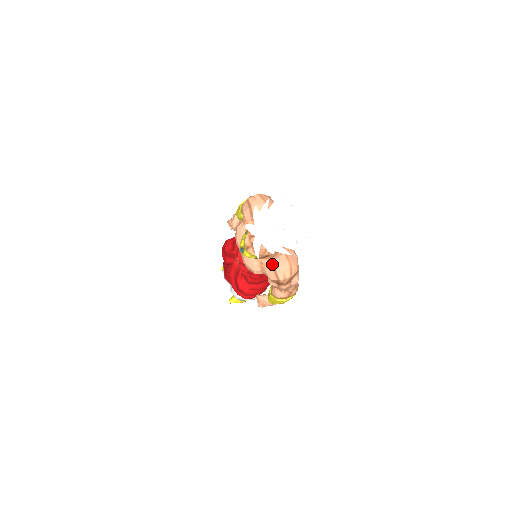
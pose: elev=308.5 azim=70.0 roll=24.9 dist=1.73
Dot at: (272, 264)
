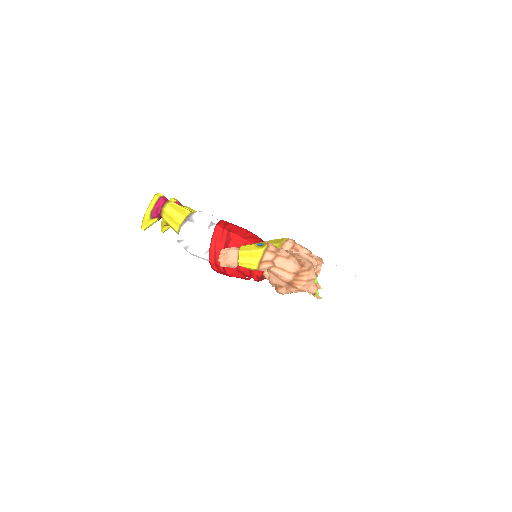
Dot at: occluded
